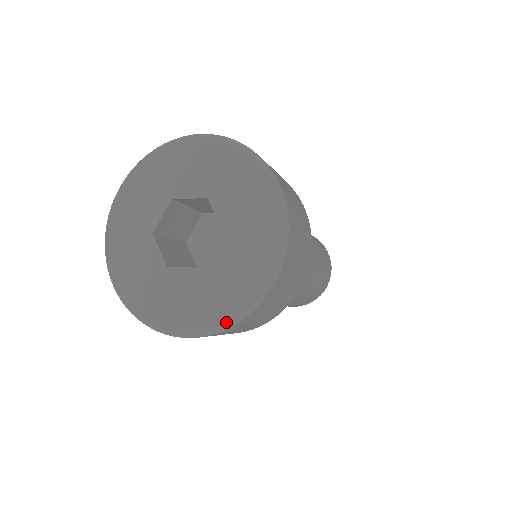
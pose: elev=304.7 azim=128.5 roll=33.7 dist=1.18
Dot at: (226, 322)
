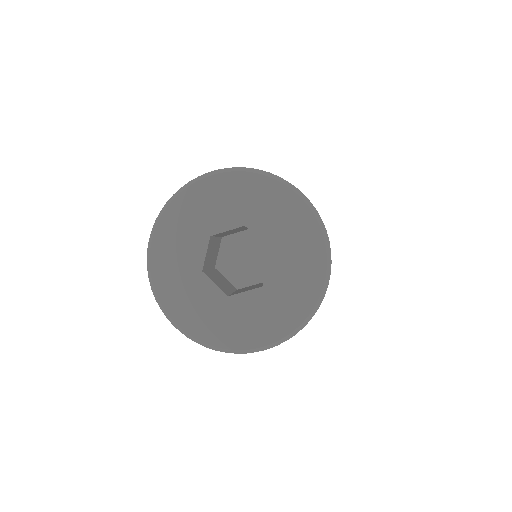
Dot at: (301, 324)
